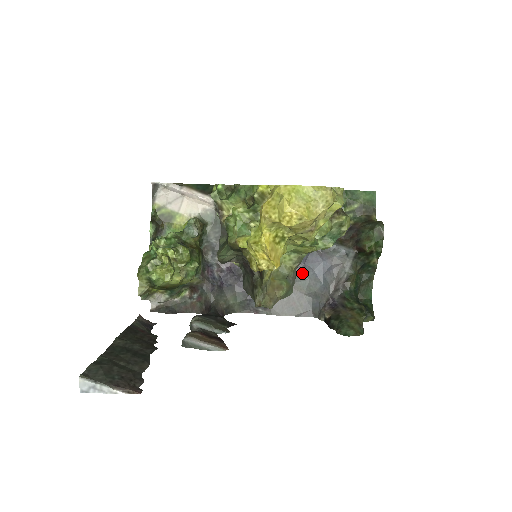
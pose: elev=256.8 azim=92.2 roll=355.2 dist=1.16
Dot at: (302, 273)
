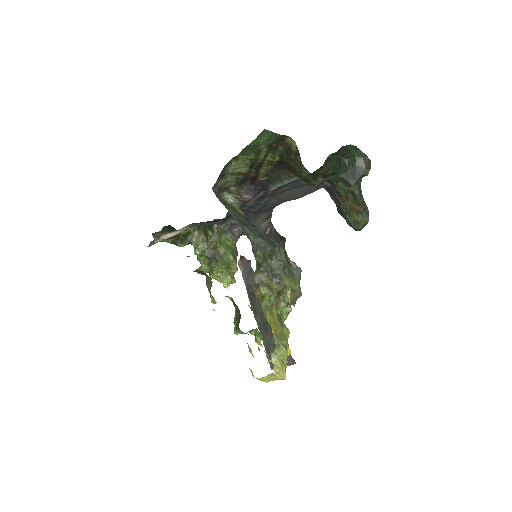
Dot at: (285, 188)
